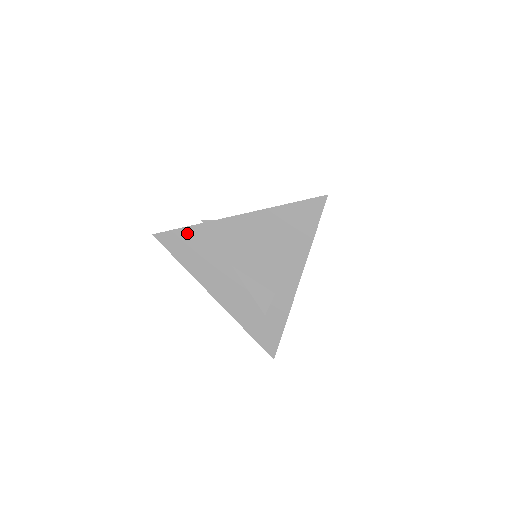
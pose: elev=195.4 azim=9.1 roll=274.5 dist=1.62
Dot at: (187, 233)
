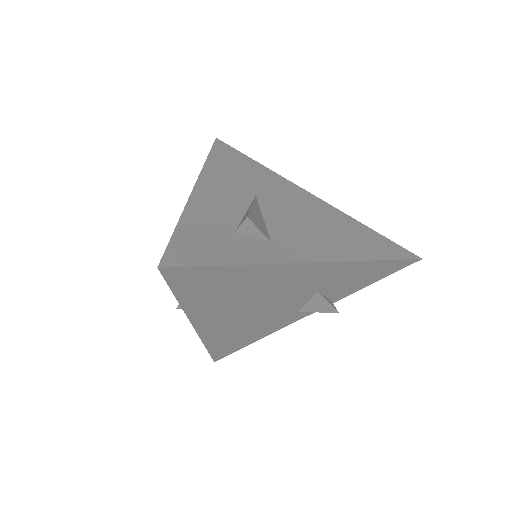
Dot at: (248, 160)
